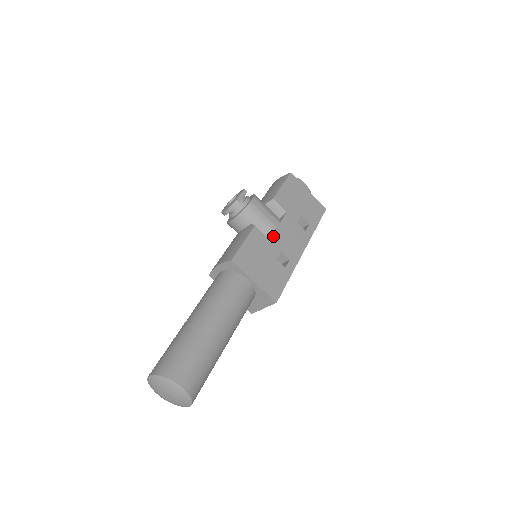
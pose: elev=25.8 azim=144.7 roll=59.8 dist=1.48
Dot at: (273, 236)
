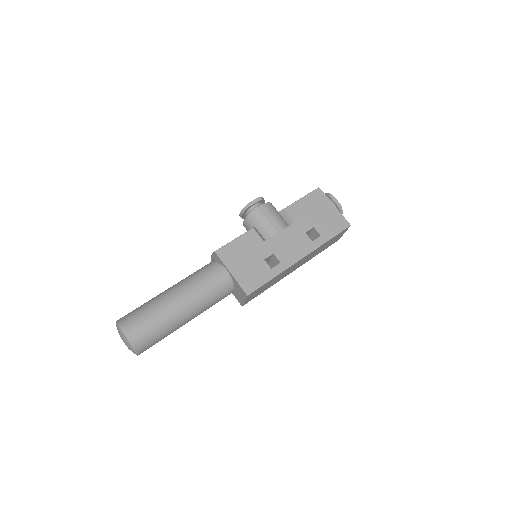
Dot at: (270, 239)
